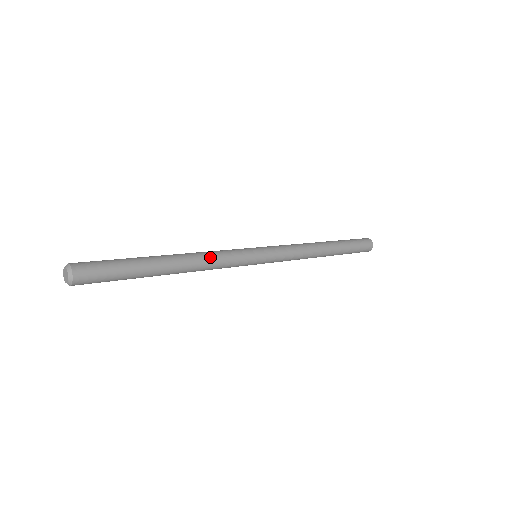
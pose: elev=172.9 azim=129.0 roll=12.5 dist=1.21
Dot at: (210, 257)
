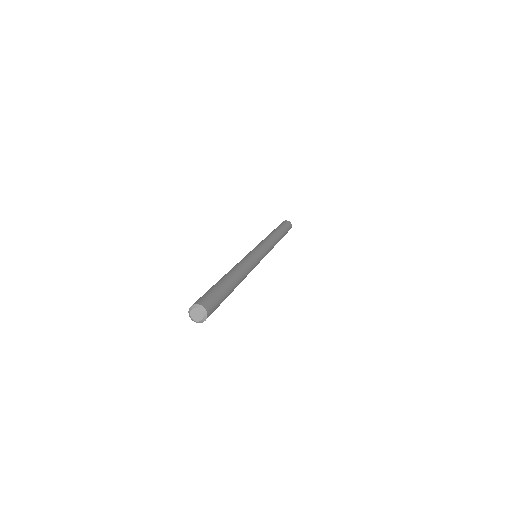
Dot at: occluded
